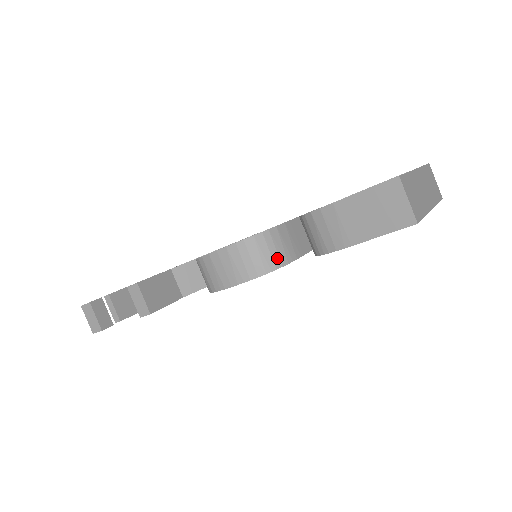
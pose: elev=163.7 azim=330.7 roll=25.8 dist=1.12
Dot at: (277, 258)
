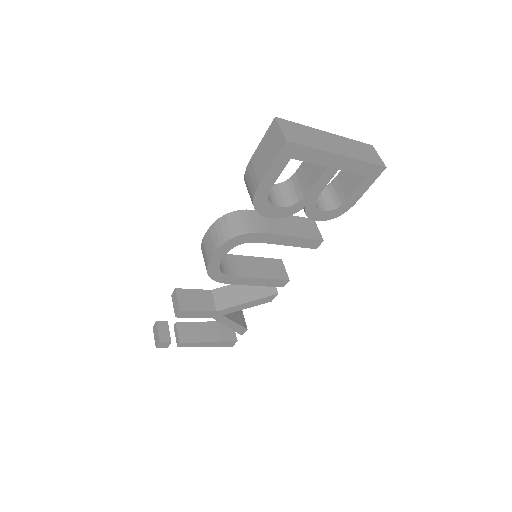
Dot at: (241, 228)
